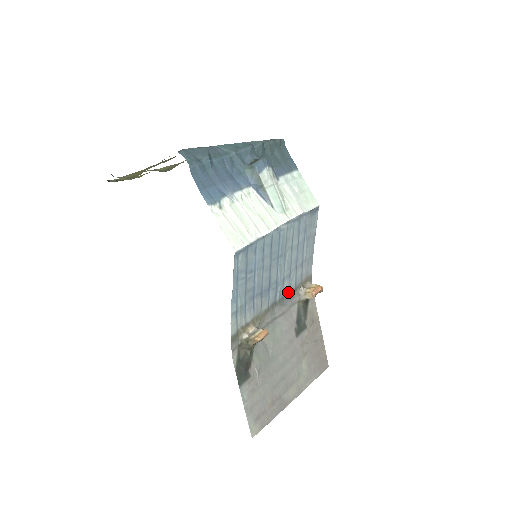
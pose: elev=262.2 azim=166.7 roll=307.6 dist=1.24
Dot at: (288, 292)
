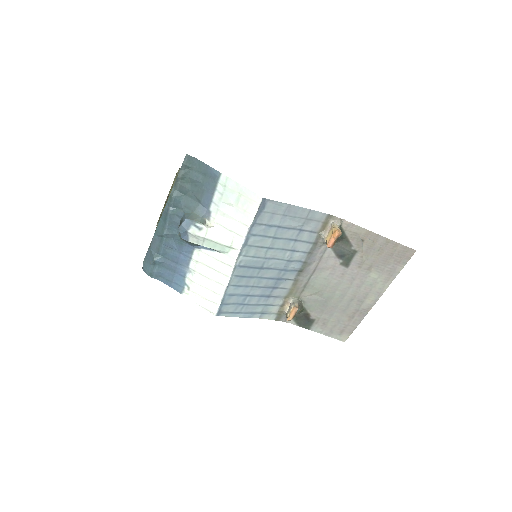
Dot at: (307, 254)
